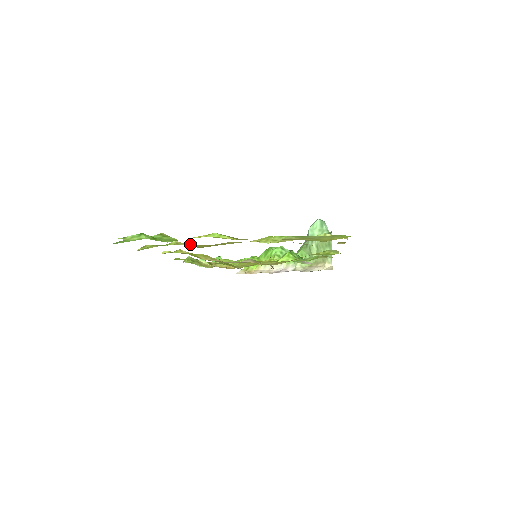
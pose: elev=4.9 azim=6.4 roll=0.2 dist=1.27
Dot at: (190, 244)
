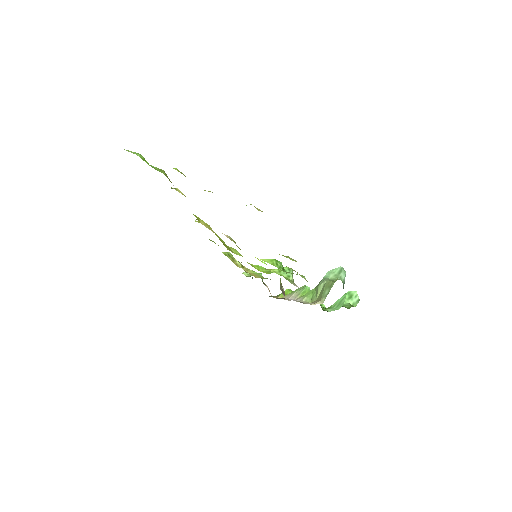
Dot at: occluded
